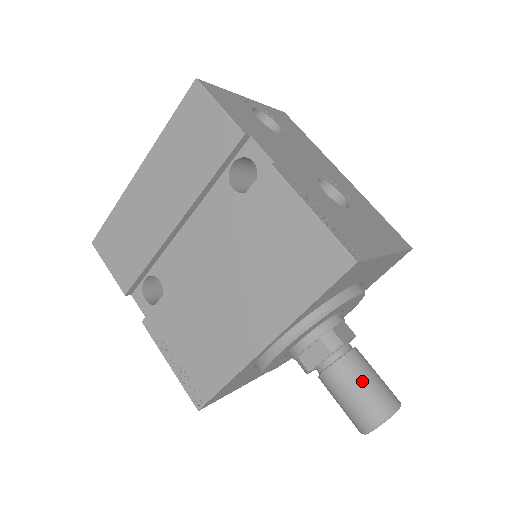
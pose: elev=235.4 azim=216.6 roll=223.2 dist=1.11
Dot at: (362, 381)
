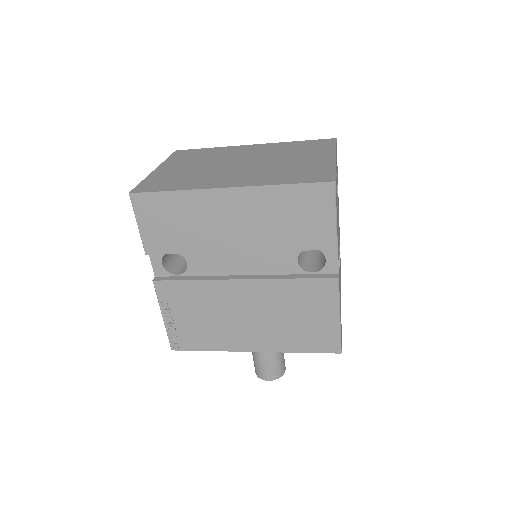
Dot at: (278, 359)
